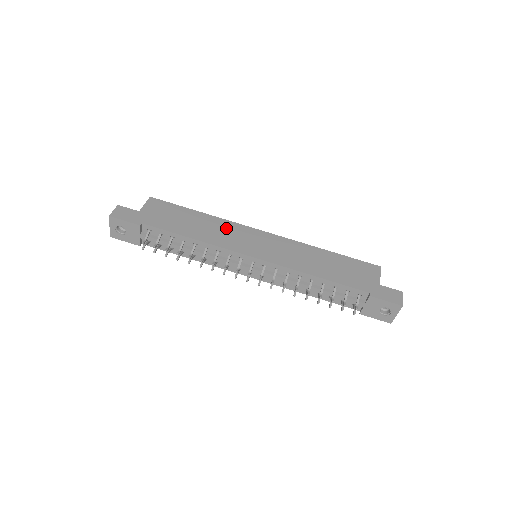
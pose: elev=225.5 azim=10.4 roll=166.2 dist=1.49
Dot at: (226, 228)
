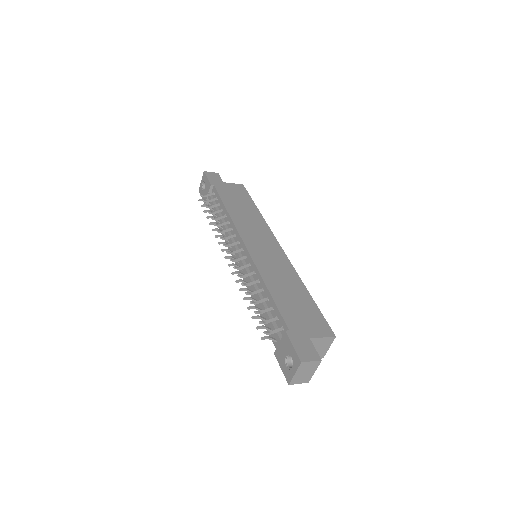
Dot at: (258, 224)
